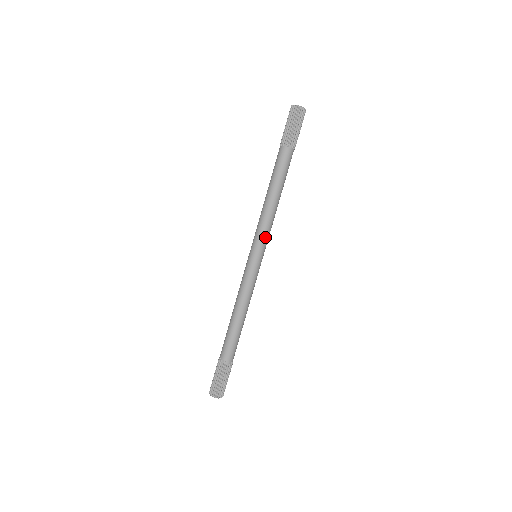
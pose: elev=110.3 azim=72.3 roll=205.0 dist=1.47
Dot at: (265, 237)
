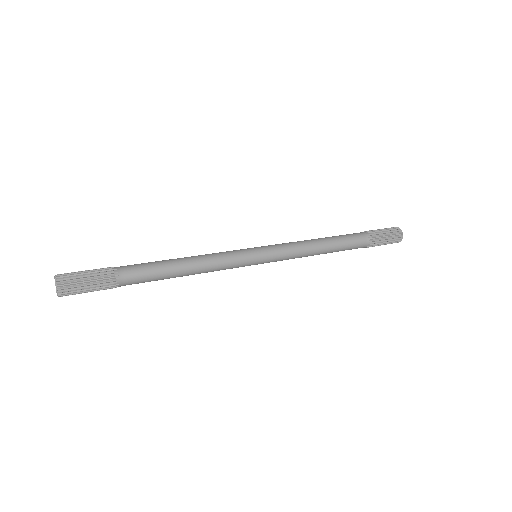
Dot at: (282, 252)
